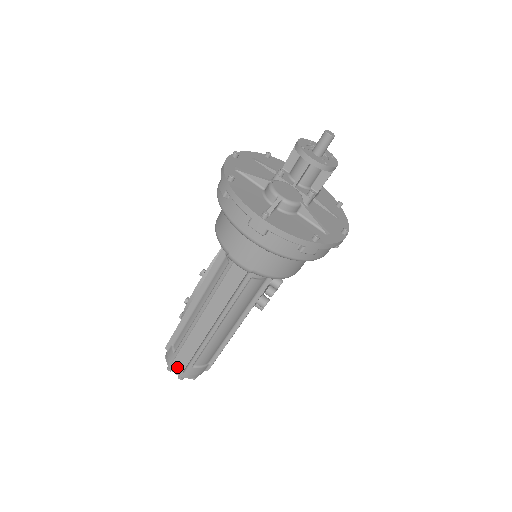
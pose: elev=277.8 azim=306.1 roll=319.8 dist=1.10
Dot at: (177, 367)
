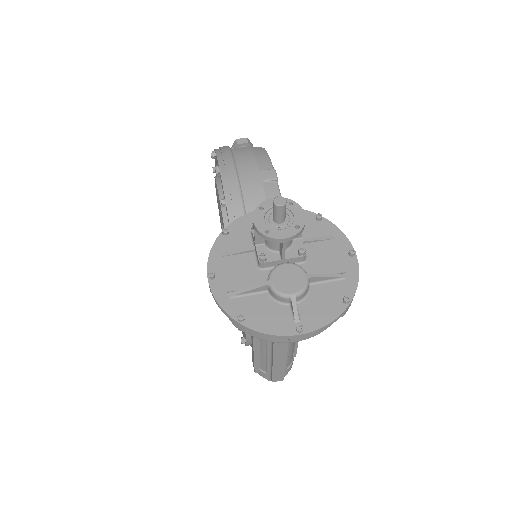
Dot at: (277, 380)
